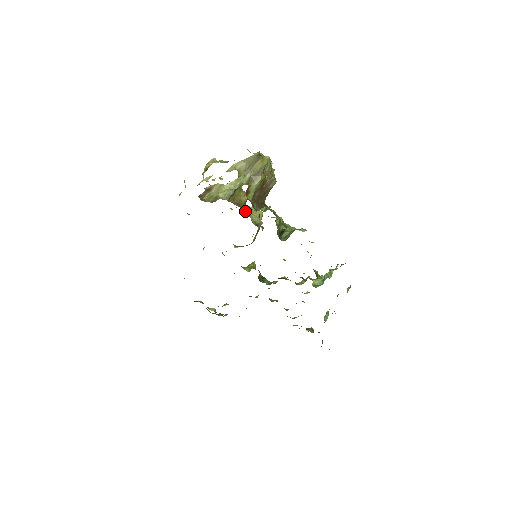
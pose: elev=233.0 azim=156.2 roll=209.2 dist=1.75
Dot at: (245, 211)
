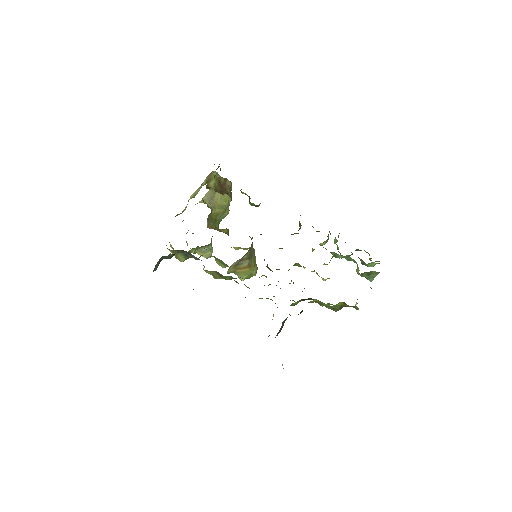
Dot at: (235, 249)
